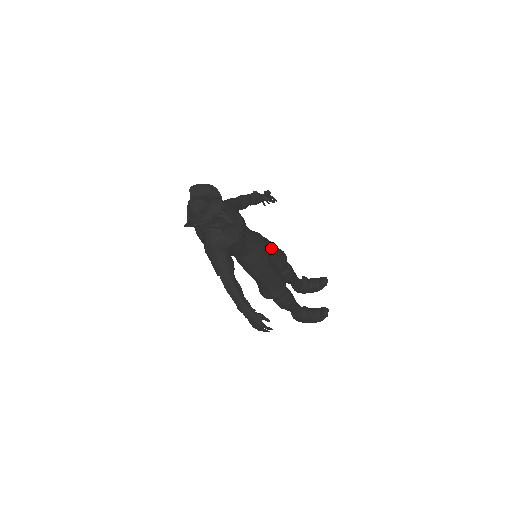
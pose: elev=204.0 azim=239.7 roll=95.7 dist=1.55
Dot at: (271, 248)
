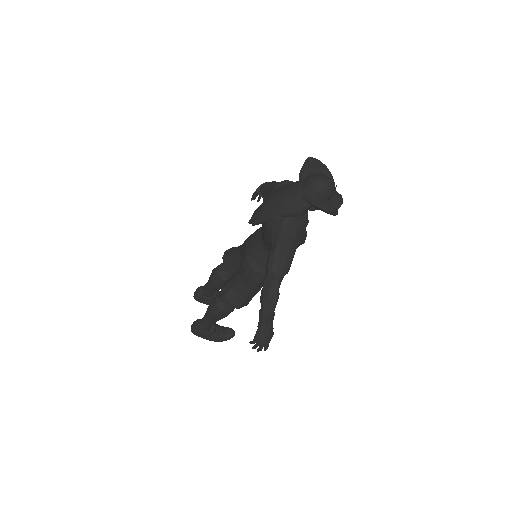
Dot at: occluded
